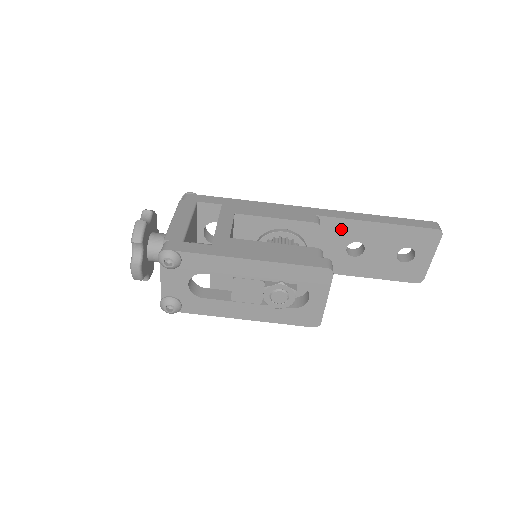
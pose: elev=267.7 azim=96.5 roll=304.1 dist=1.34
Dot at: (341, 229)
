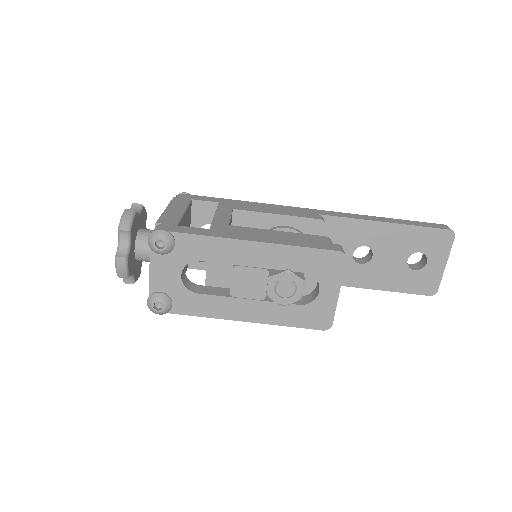
Dot at: (347, 231)
